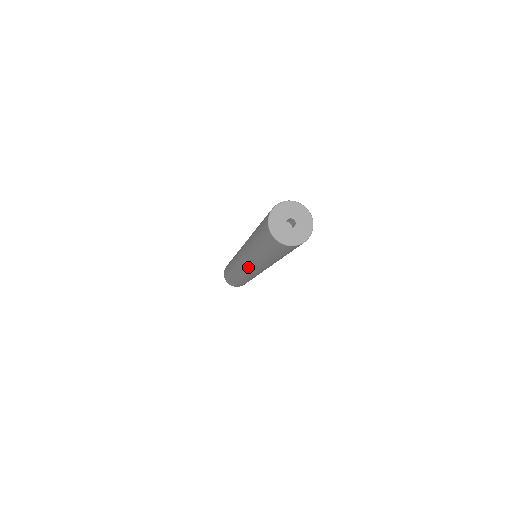
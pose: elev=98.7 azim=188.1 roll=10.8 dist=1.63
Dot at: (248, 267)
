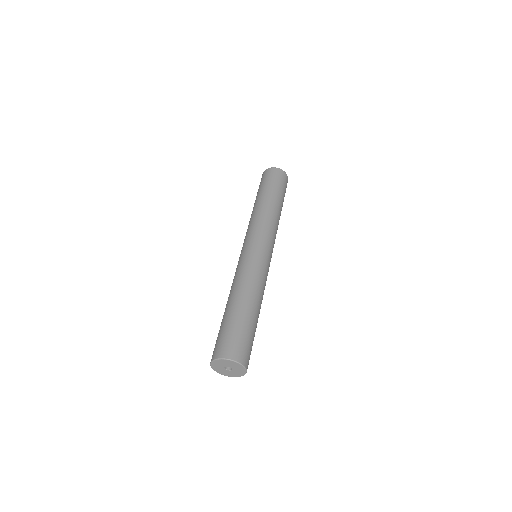
Dot at: occluded
